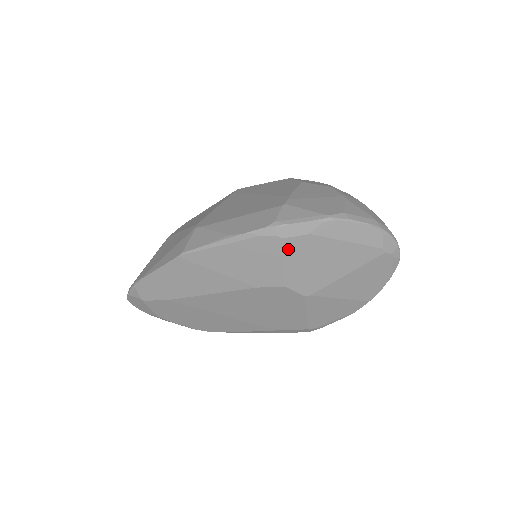
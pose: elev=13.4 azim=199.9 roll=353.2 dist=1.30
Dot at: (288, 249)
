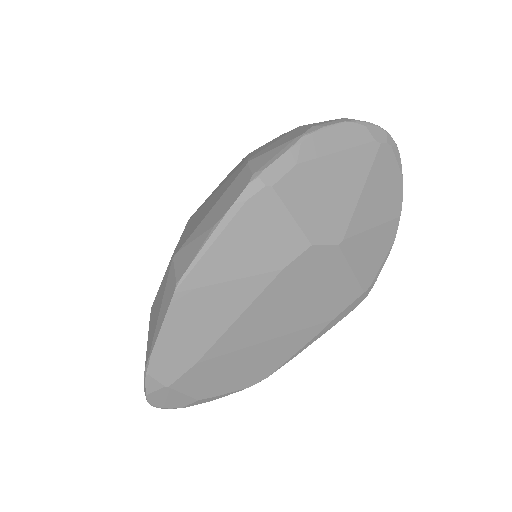
Dot at: (286, 196)
